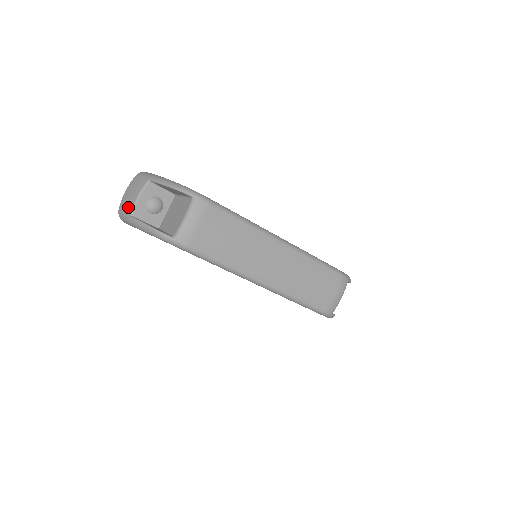
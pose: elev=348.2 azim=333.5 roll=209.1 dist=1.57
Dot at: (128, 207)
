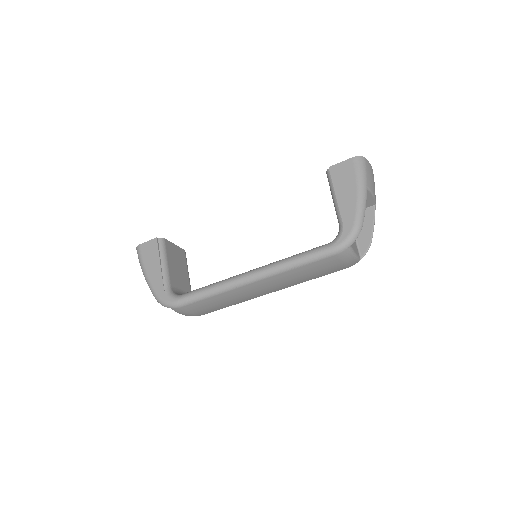
Dot at: occluded
